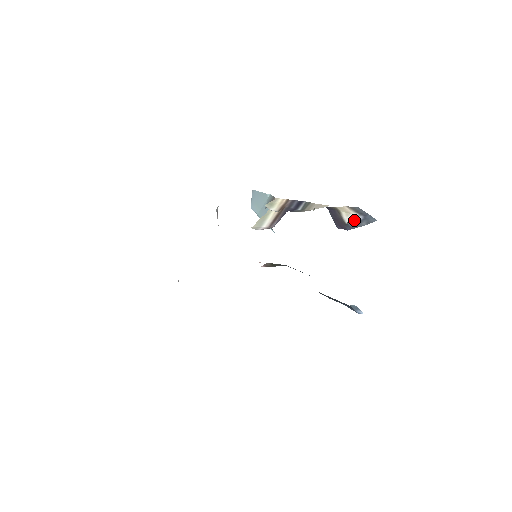
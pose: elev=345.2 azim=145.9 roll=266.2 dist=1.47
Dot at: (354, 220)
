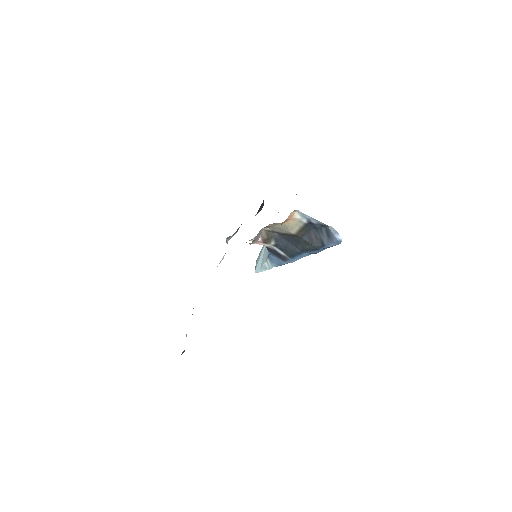
Dot at: occluded
